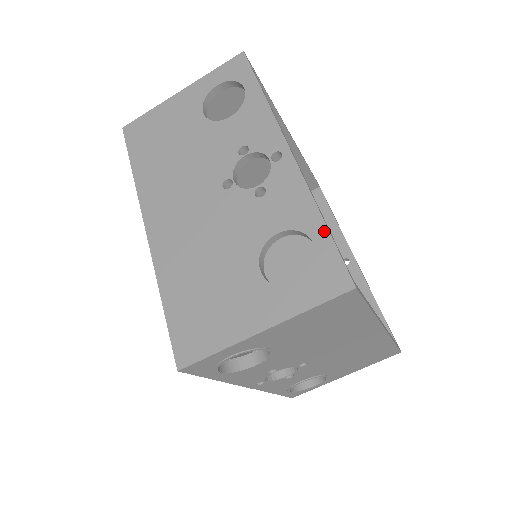
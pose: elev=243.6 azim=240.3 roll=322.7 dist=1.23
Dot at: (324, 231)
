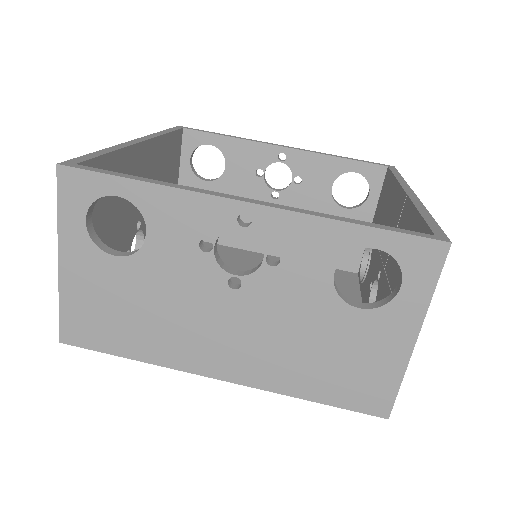
Dot at: (372, 232)
